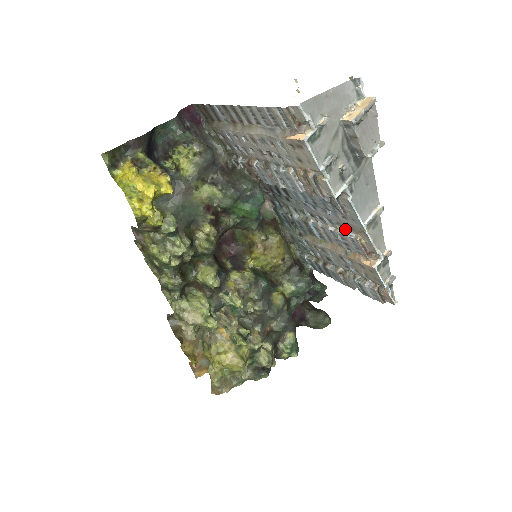
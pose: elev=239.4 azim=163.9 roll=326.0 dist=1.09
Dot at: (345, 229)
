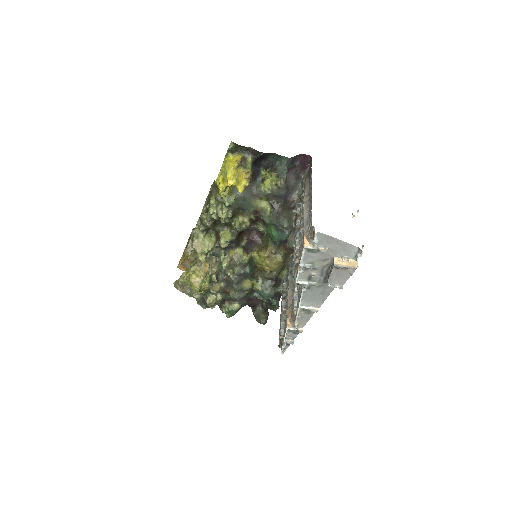
Dot at: (296, 298)
